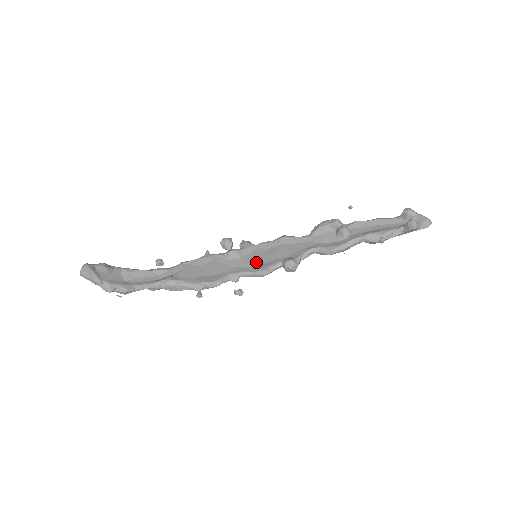
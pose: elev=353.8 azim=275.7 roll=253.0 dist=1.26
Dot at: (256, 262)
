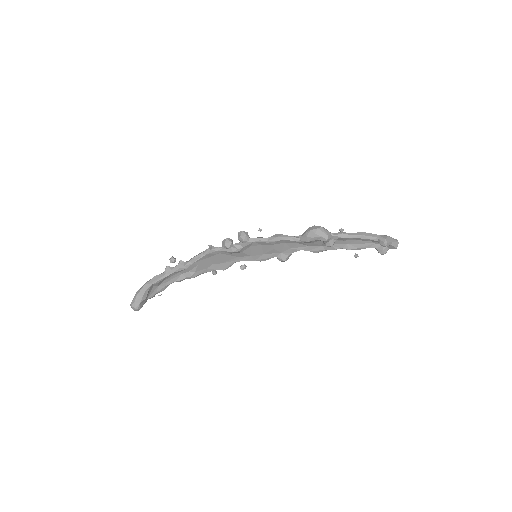
Dot at: (255, 254)
